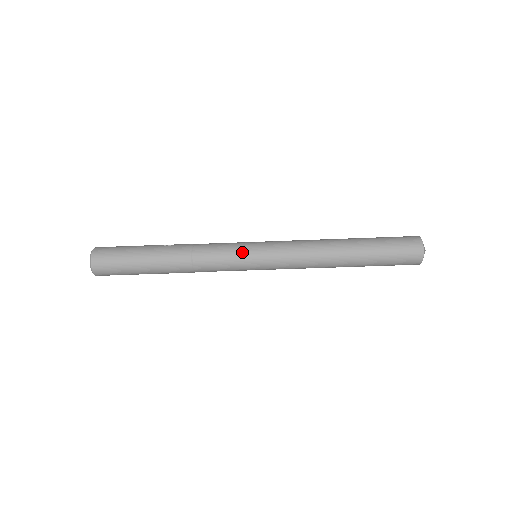
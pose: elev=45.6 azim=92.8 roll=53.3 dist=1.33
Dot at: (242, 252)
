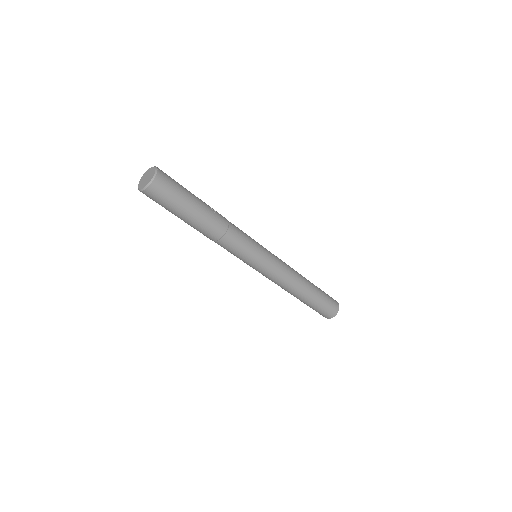
Dot at: (255, 255)
